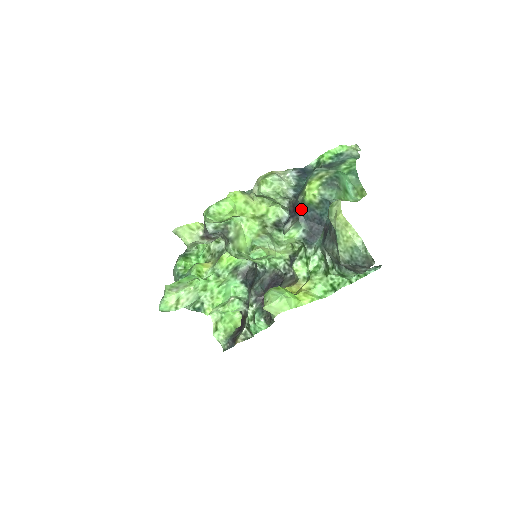
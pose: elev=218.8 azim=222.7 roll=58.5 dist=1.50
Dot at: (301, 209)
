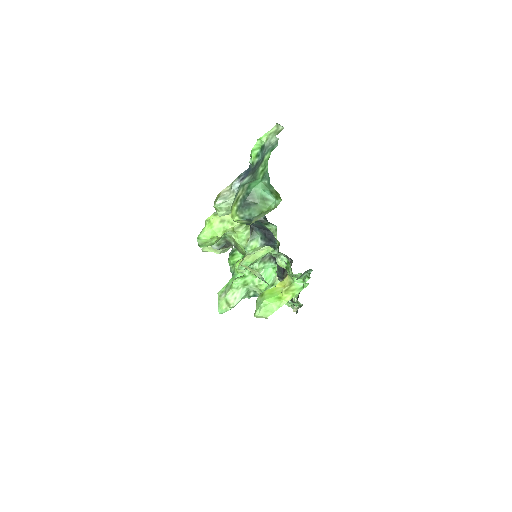
Dot at: occluded
